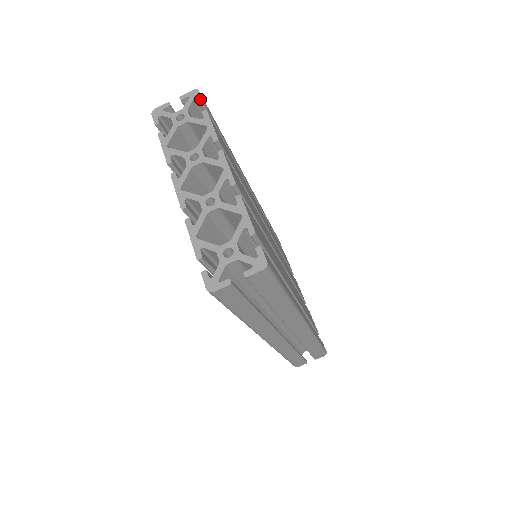
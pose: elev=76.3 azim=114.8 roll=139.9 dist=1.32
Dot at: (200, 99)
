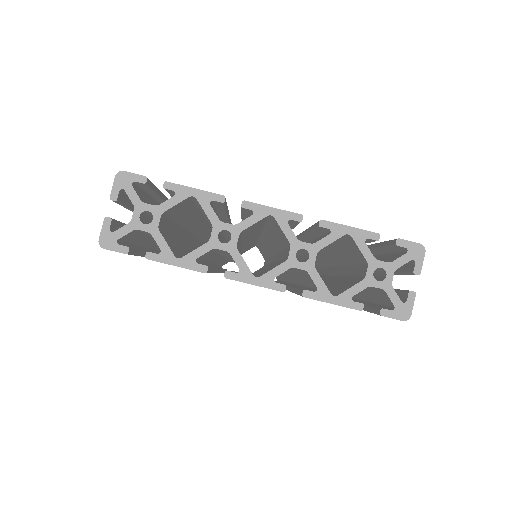
Dot at: (140, 178)
